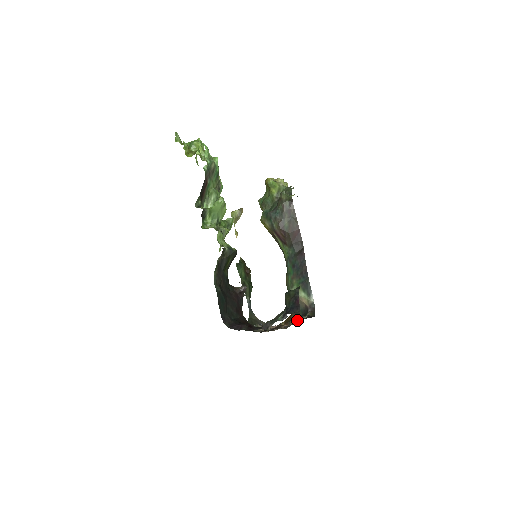
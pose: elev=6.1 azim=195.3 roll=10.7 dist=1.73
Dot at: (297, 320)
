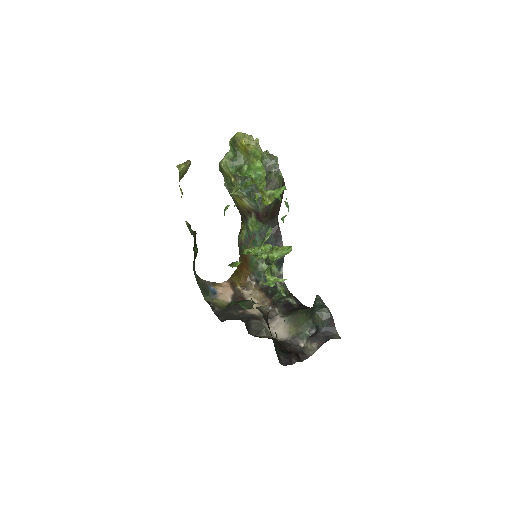
Dot at: (266, 292)
